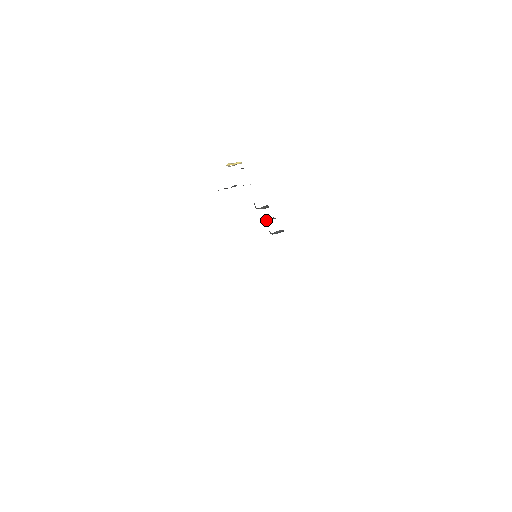
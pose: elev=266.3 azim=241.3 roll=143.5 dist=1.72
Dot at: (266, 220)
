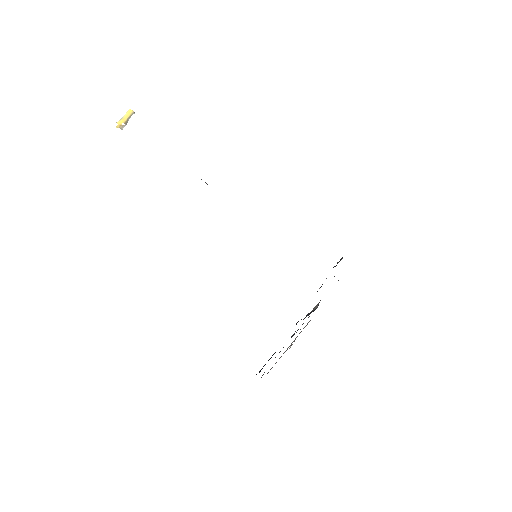
Dot at: occluded
